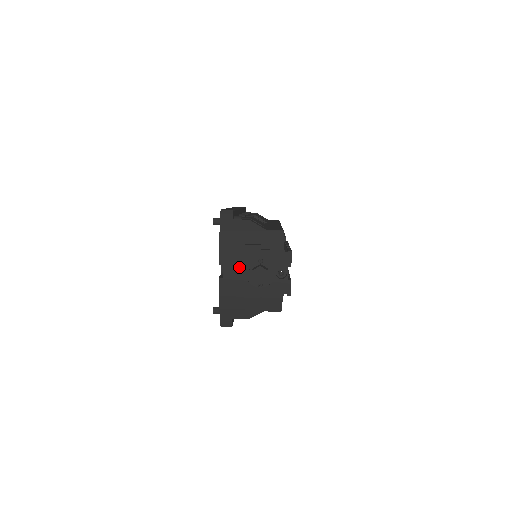
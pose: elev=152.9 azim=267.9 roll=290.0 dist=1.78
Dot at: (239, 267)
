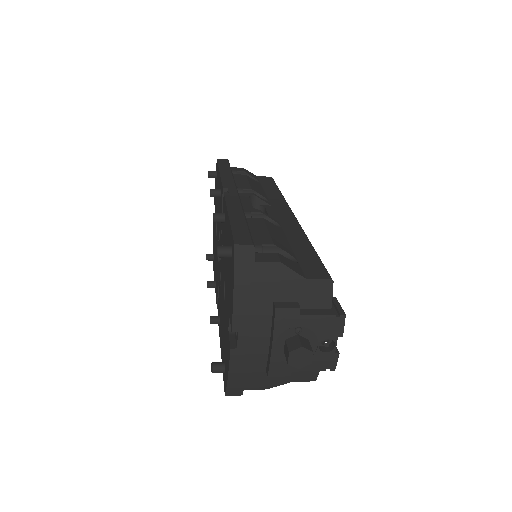
Dot at: (263, 334)
